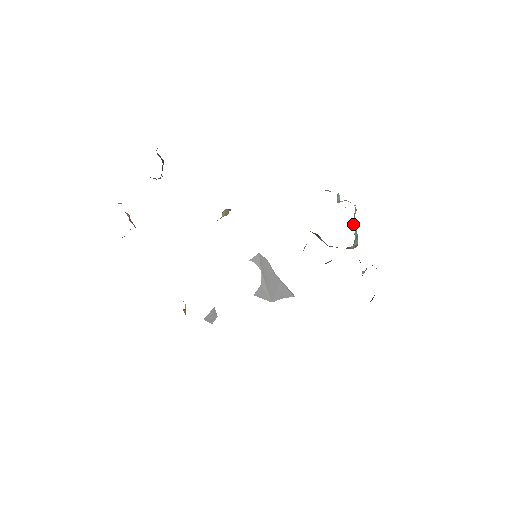
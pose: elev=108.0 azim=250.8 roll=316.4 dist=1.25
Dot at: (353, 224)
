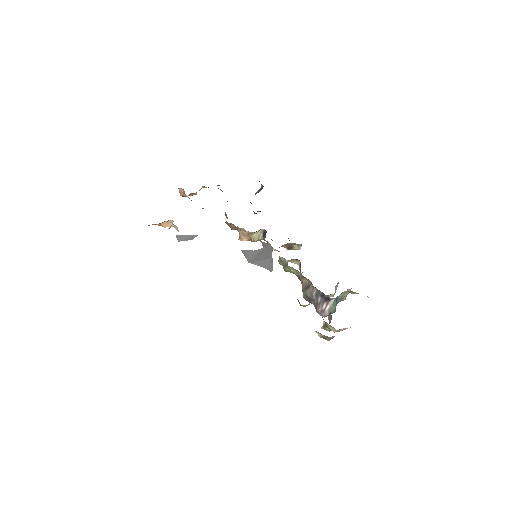
Dot at: occluded
